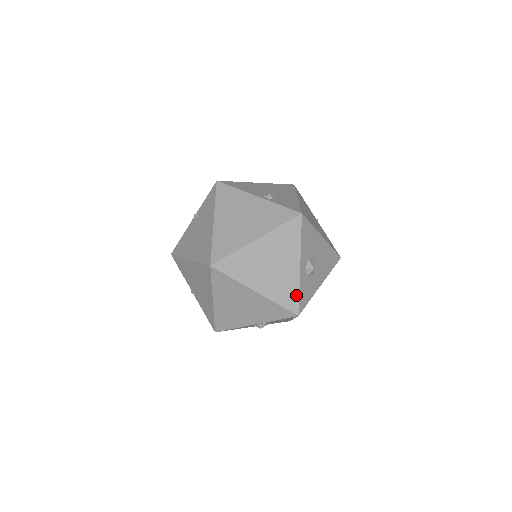
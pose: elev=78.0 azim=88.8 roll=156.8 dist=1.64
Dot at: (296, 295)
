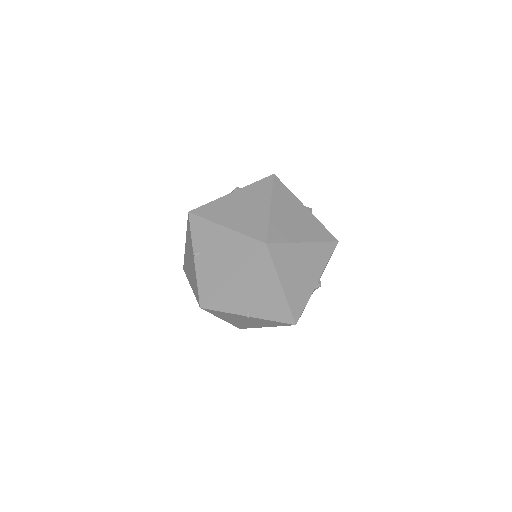
Dot at: (324, 228)
